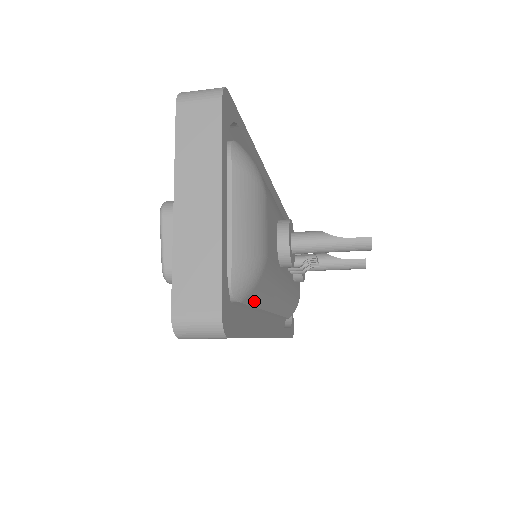
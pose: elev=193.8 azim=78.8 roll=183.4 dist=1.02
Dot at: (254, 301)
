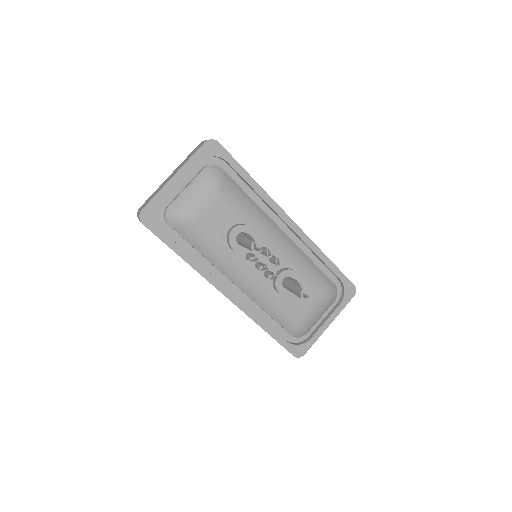
Dot at: (189, 240)
